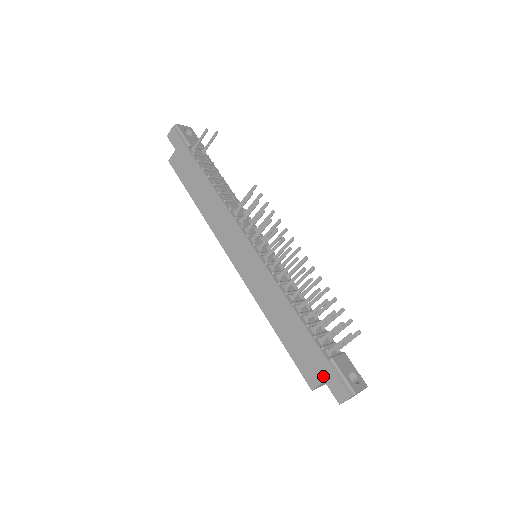
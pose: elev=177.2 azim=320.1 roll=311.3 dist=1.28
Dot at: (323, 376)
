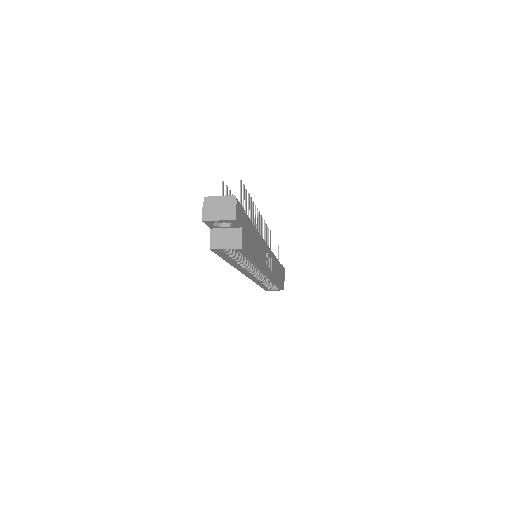
Dot at: occluded
